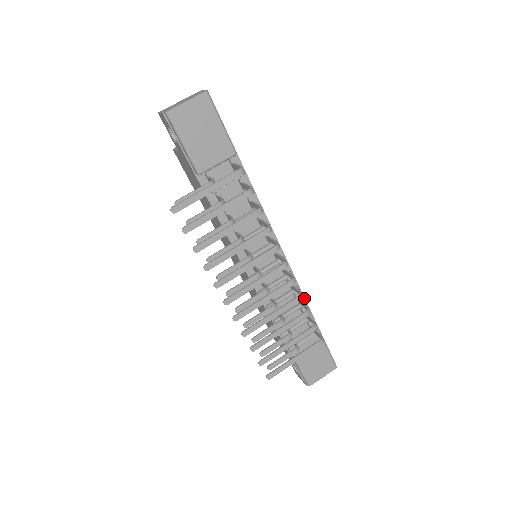
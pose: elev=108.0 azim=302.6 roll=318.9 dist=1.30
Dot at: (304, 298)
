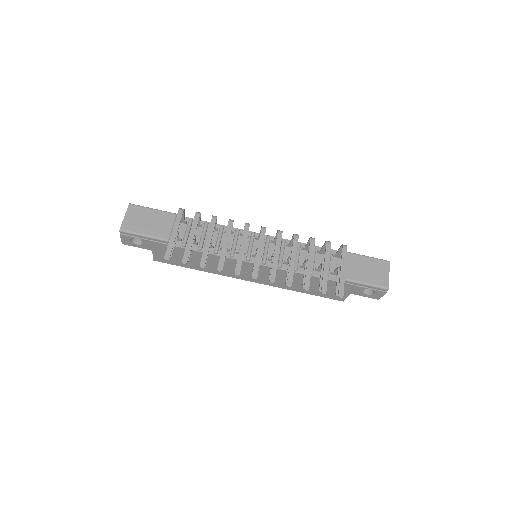
Dot at: occluded
